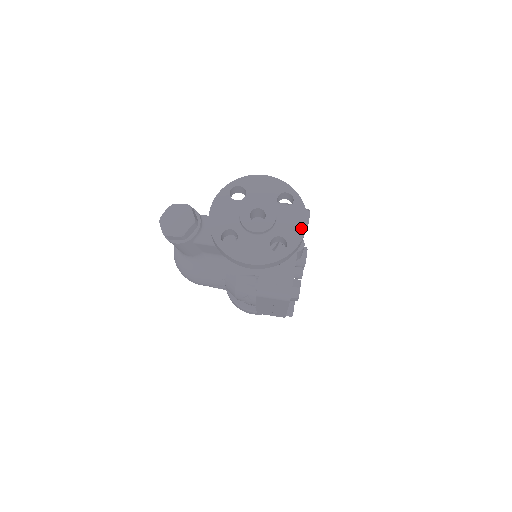
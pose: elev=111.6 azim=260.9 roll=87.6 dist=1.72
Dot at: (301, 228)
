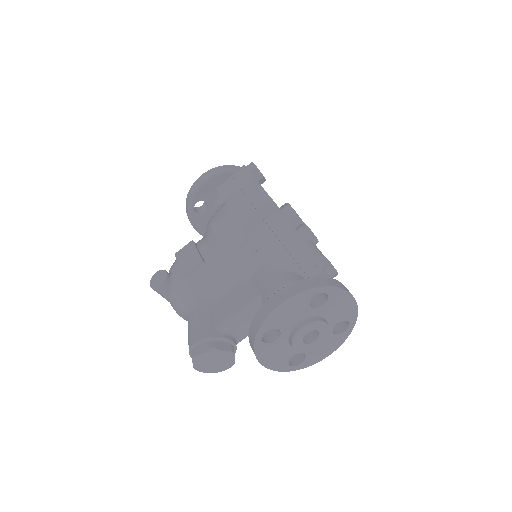
Dot at: (351, 303)
